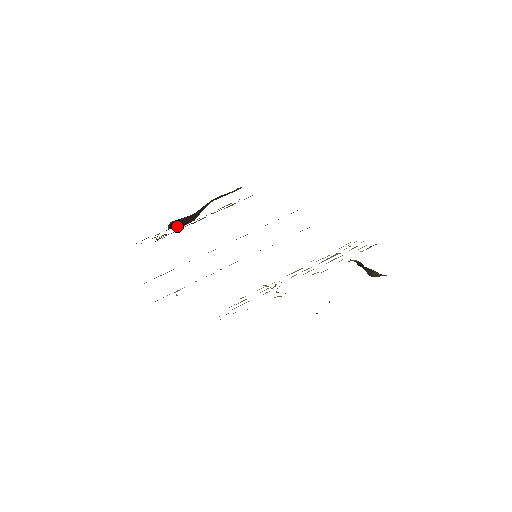
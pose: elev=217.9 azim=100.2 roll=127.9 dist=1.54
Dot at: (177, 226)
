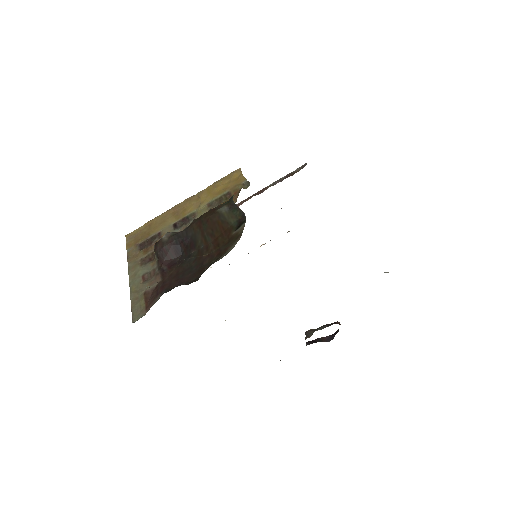
Dot at: (168, 262)
